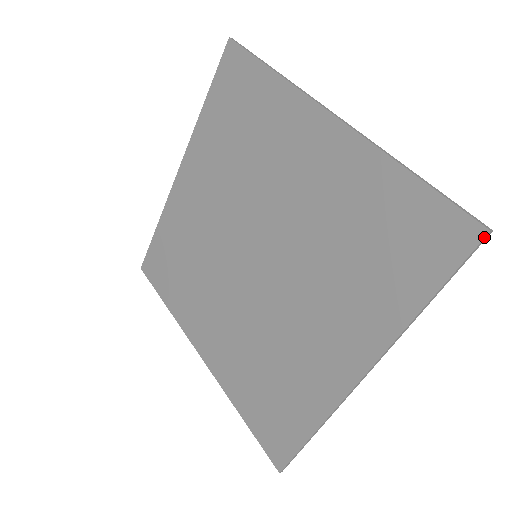
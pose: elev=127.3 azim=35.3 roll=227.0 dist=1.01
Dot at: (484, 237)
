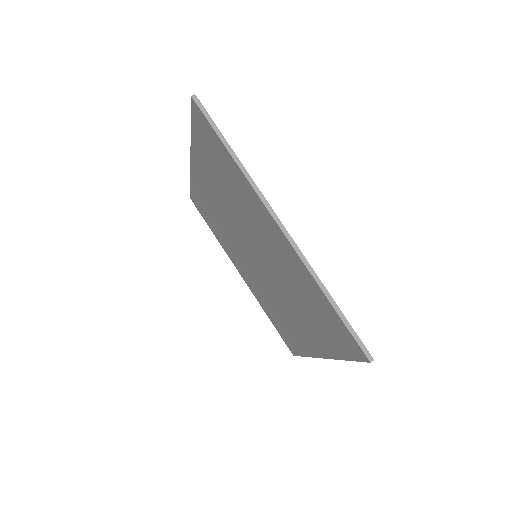
Dot at: (368, 362)
